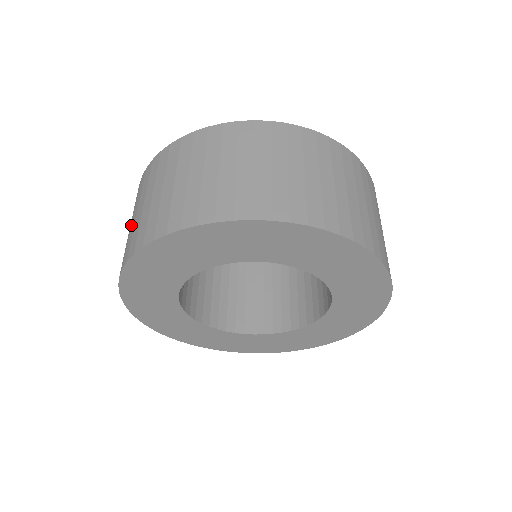
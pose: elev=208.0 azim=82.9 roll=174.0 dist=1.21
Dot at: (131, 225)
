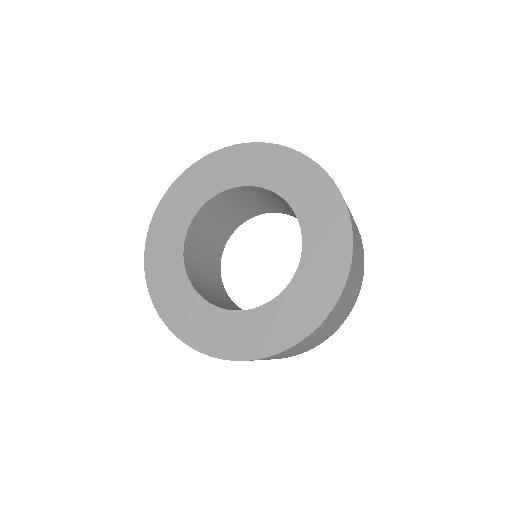
Dot at: occluded
